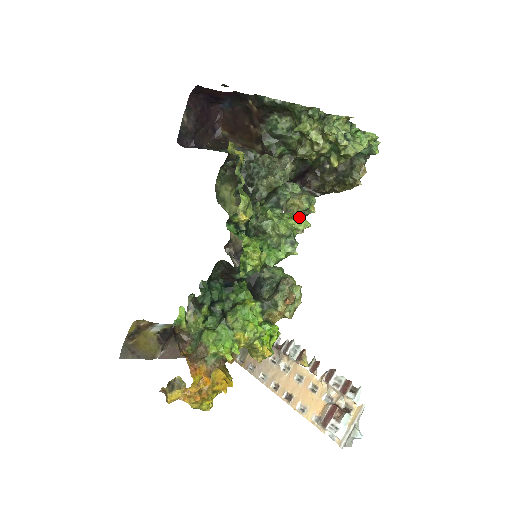
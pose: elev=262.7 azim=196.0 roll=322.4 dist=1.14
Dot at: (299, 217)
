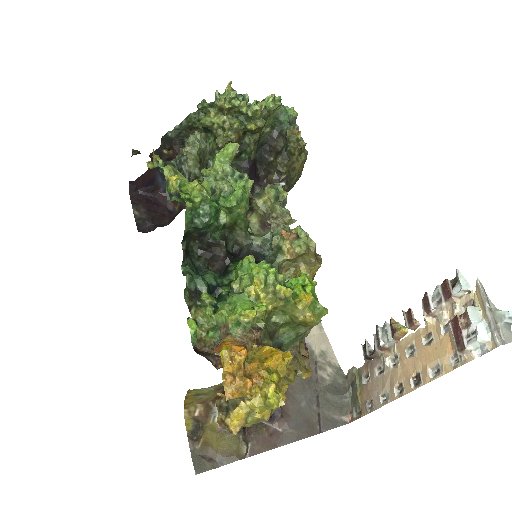
Dot at: (224, 147)
